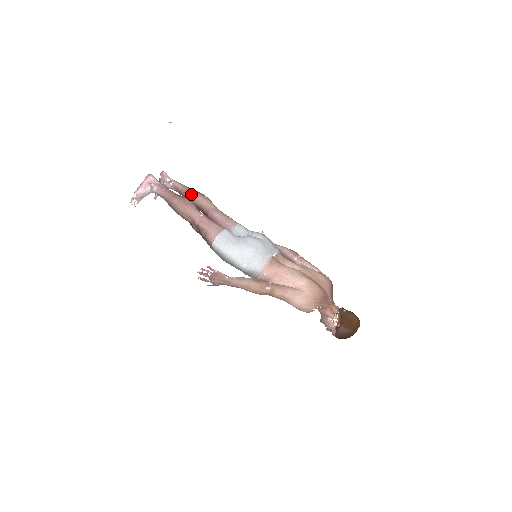
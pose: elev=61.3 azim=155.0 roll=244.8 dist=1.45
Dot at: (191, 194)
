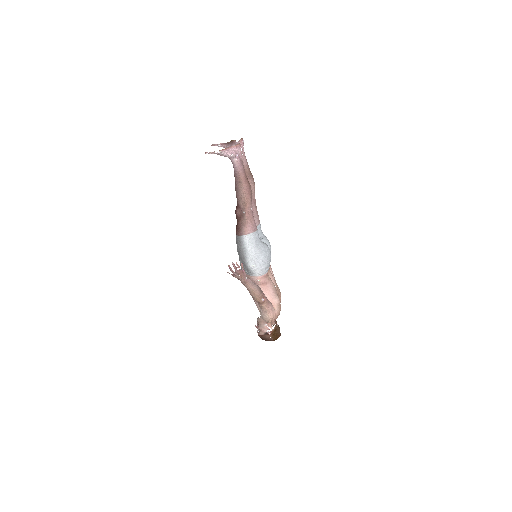
Dot at: (250, 177)
